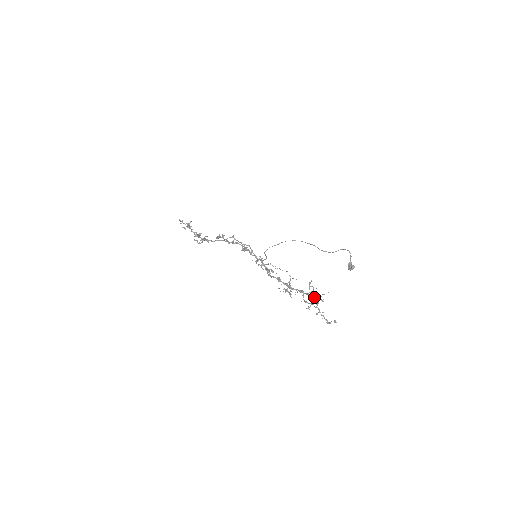
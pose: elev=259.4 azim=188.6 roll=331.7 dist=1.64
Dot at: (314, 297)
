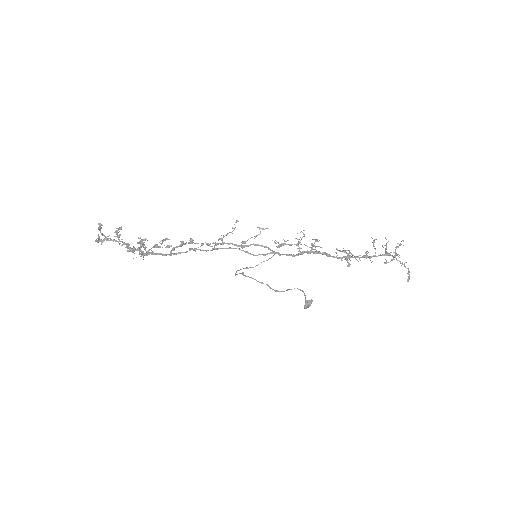
Dot at: (385, 254)
